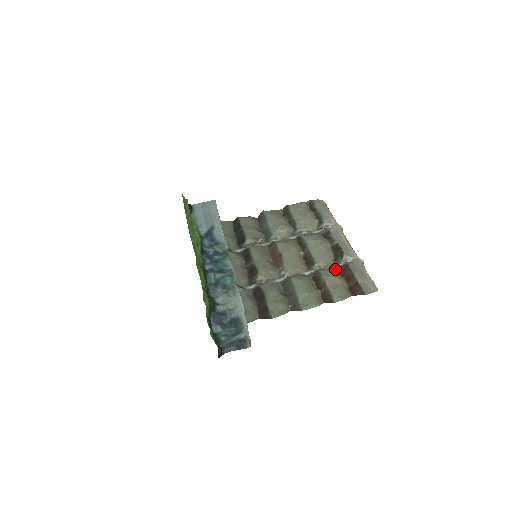
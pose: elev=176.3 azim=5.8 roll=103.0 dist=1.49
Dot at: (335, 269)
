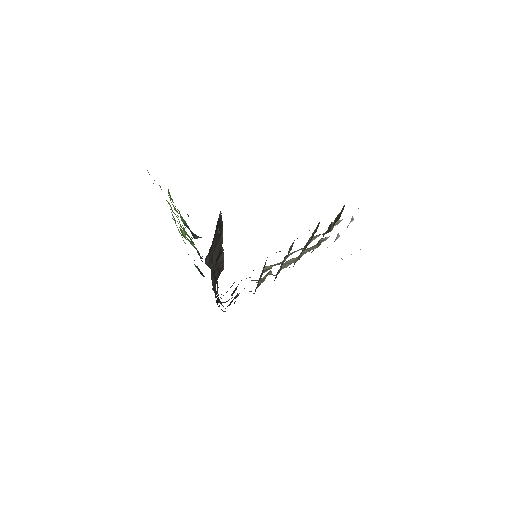
Dot at: occluded
